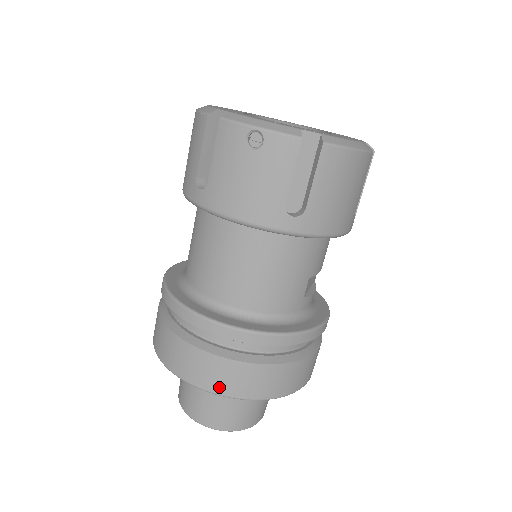
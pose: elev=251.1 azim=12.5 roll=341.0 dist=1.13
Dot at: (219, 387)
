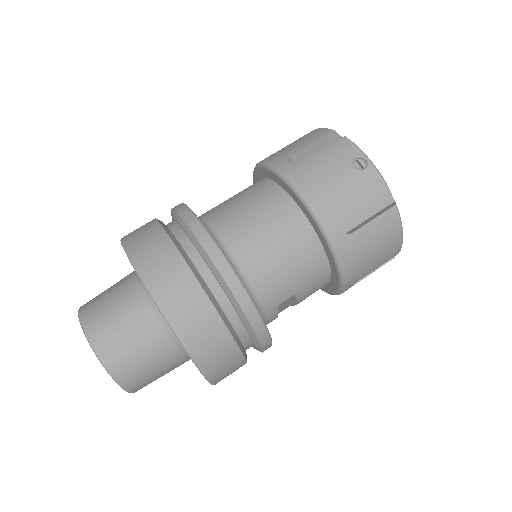
Dot at: (168, 303)
